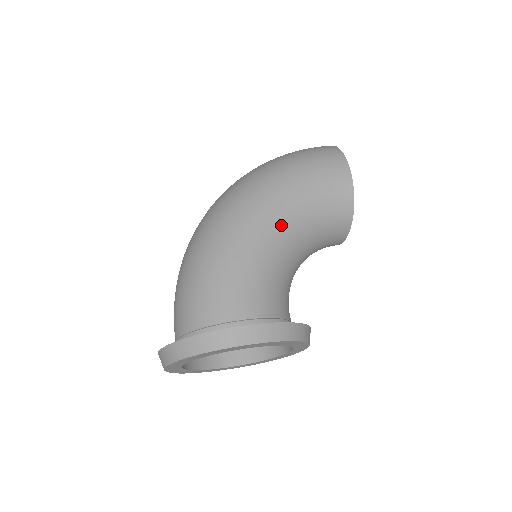
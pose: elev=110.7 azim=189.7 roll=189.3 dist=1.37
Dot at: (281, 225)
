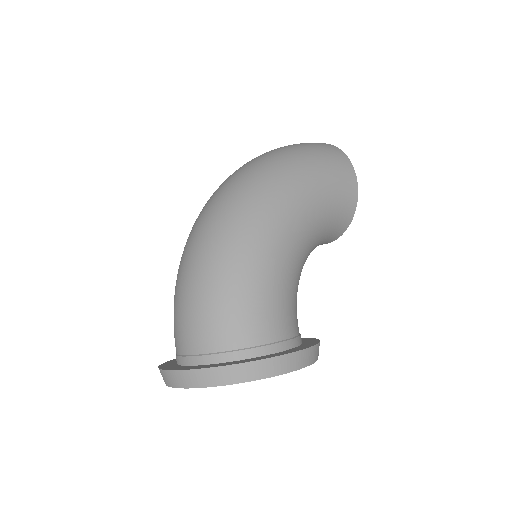
Dot at: (304, 235)
